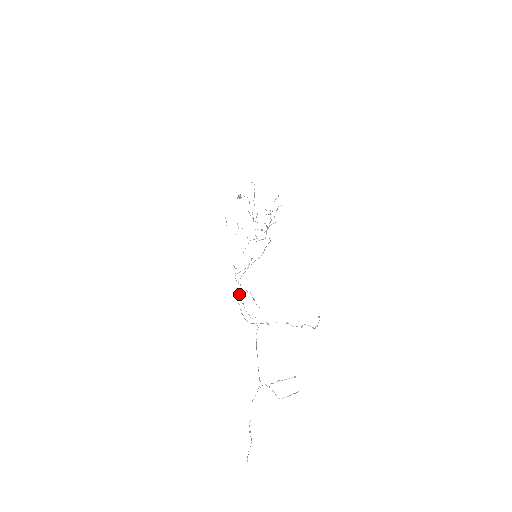
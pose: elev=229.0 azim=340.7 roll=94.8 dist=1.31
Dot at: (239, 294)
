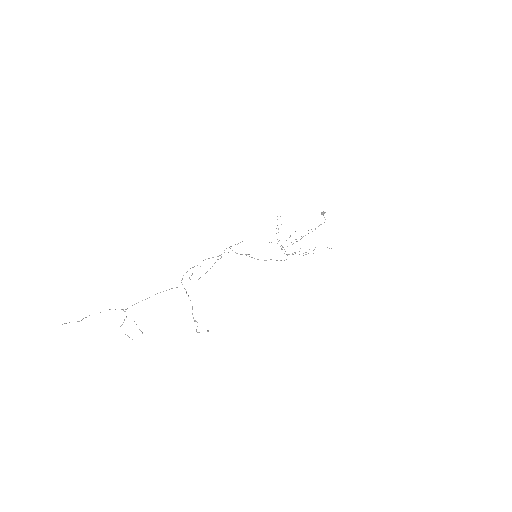
Dot at: occluded
